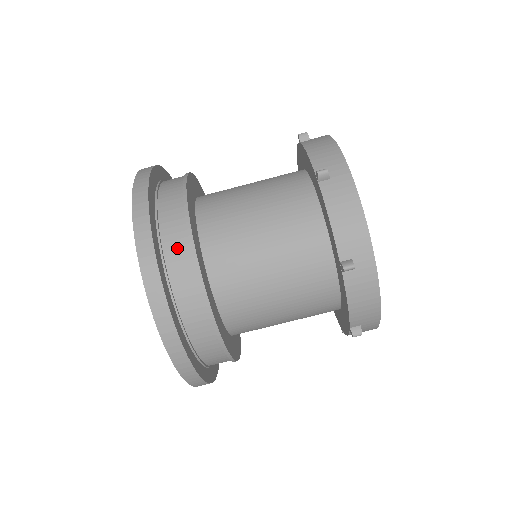
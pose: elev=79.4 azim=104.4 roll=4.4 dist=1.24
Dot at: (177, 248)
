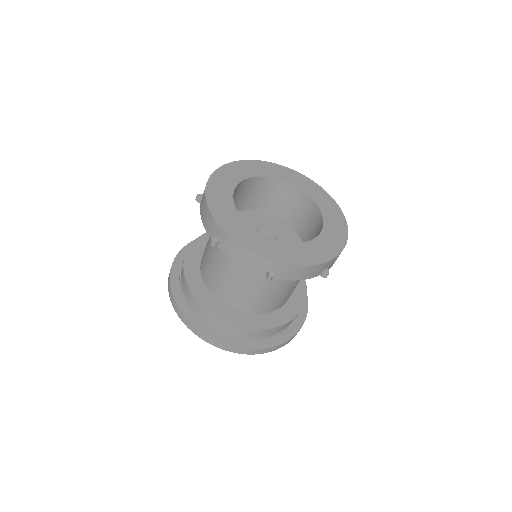
Dot at: (183, 278)
